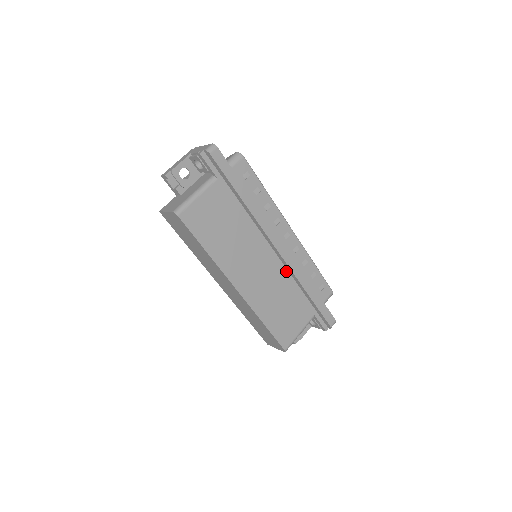
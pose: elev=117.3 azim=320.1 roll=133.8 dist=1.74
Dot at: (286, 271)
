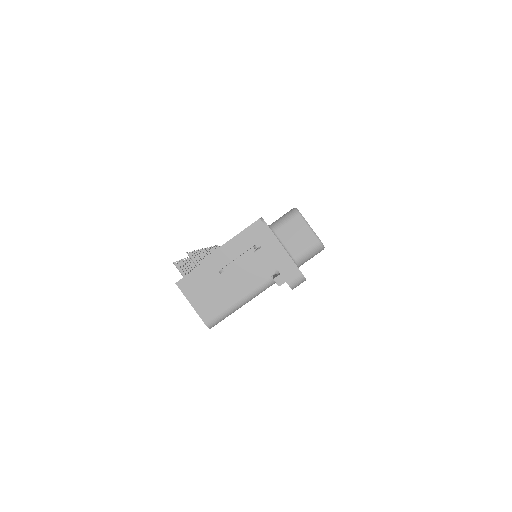
Dot at: occluded
